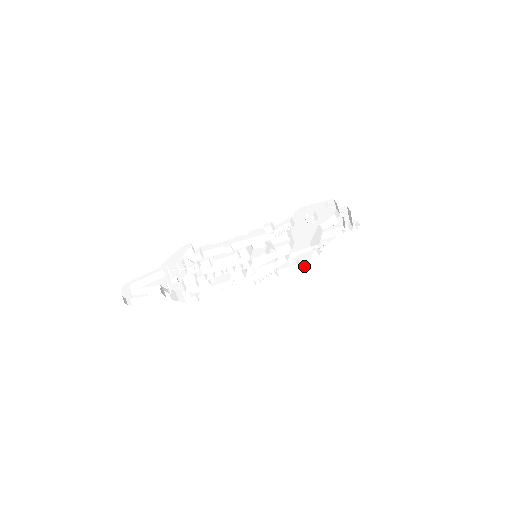
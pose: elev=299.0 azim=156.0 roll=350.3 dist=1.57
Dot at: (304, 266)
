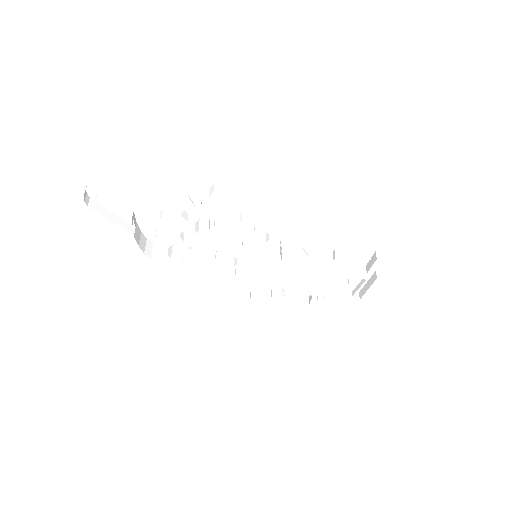
Dot at: (280, 308)
